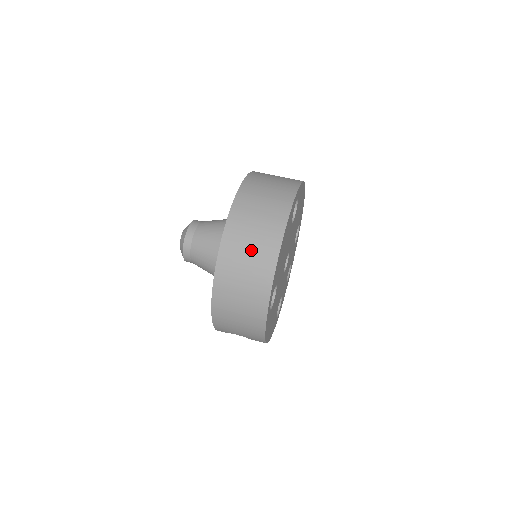
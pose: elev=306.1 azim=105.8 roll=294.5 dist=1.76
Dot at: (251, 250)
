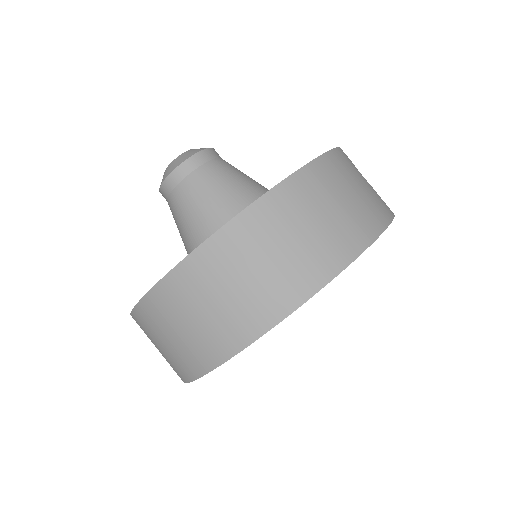
Dot at: (218, 306)
